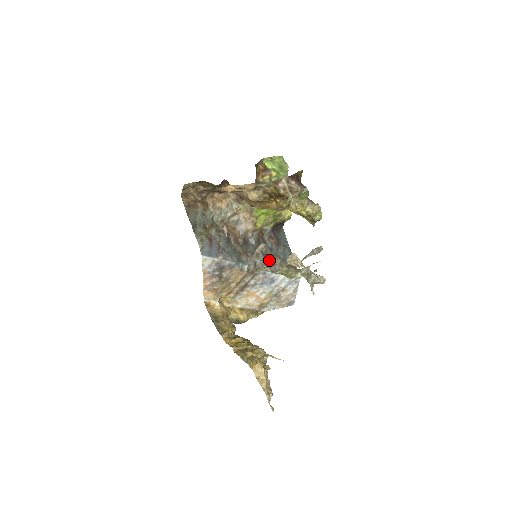
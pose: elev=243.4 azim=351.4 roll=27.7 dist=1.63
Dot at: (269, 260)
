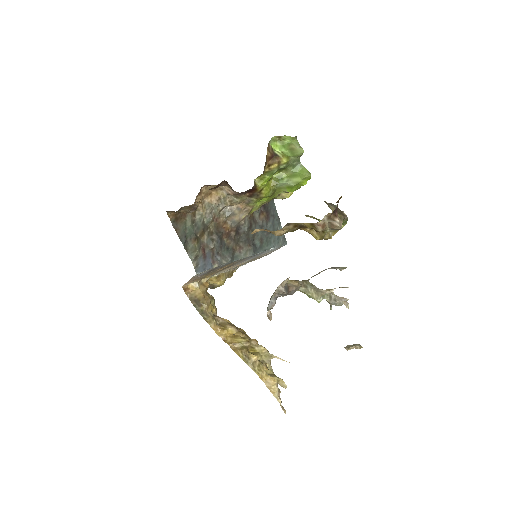
Dot at: (292, 292)
